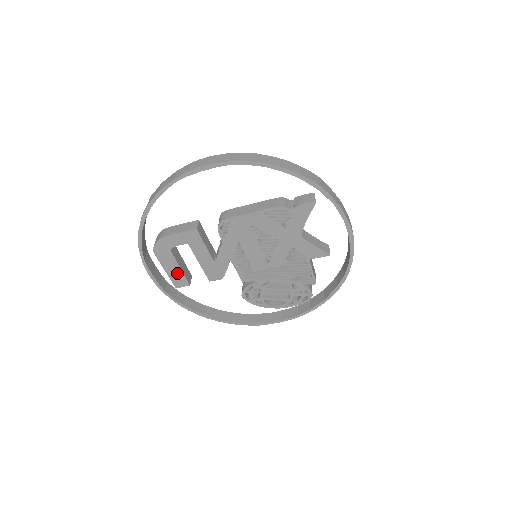
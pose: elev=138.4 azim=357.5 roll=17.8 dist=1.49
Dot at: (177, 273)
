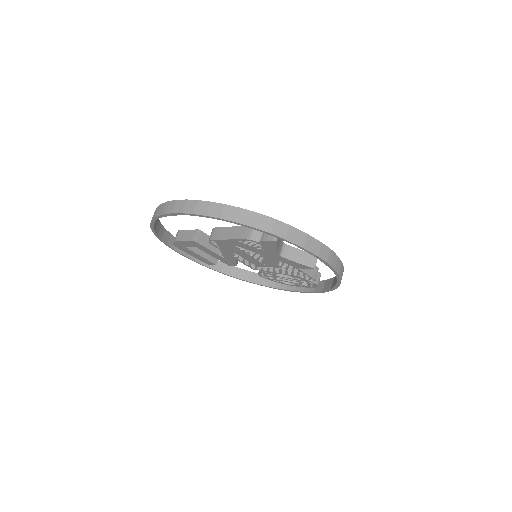
Dot at: (201, 258)
